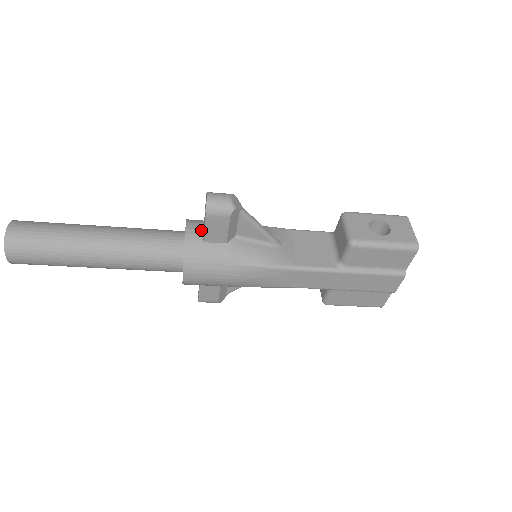
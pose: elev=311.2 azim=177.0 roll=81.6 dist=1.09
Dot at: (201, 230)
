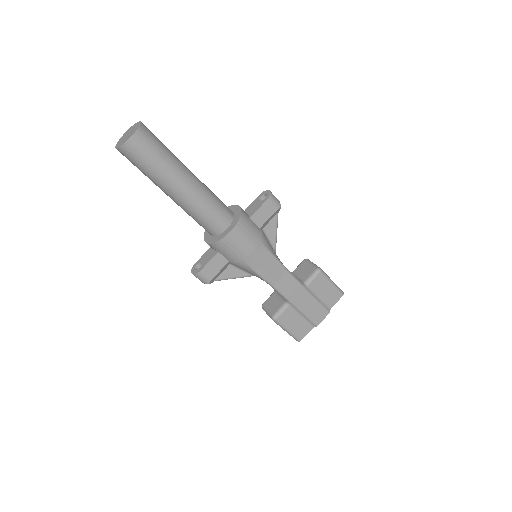
Dot at: (246, 213)
